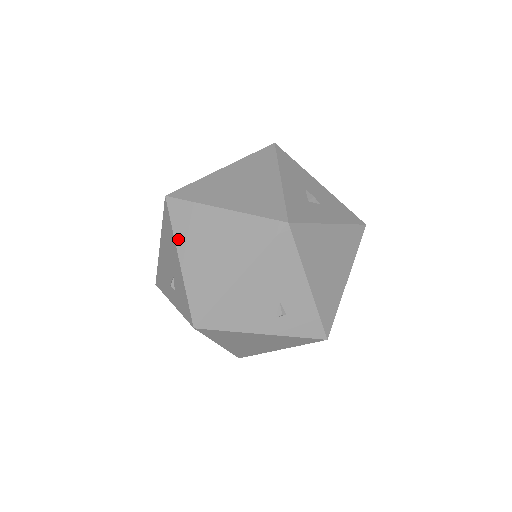
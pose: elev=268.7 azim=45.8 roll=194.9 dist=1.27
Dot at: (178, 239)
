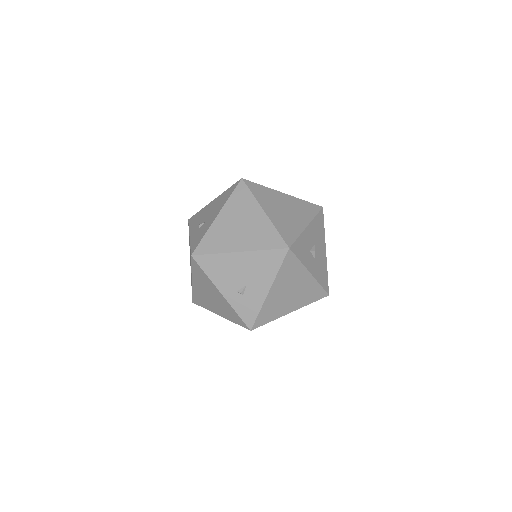
Dot at: (227, 205)
